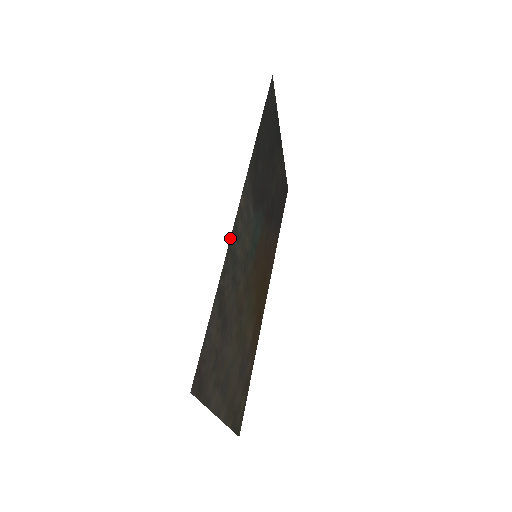
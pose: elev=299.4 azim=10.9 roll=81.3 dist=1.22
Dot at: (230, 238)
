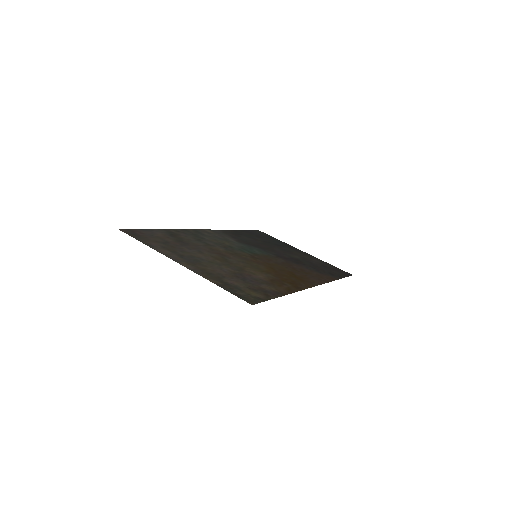
Dot at: (187, 230)
